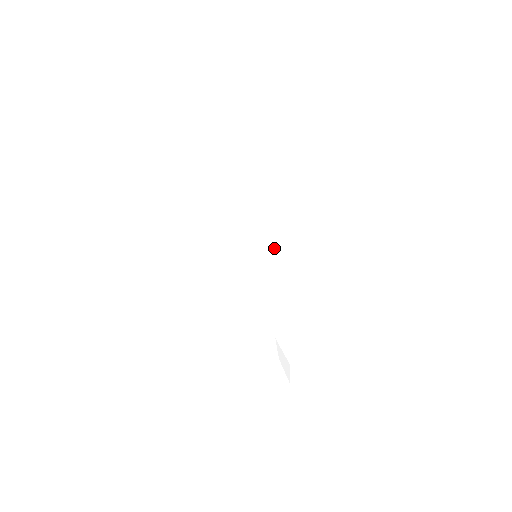
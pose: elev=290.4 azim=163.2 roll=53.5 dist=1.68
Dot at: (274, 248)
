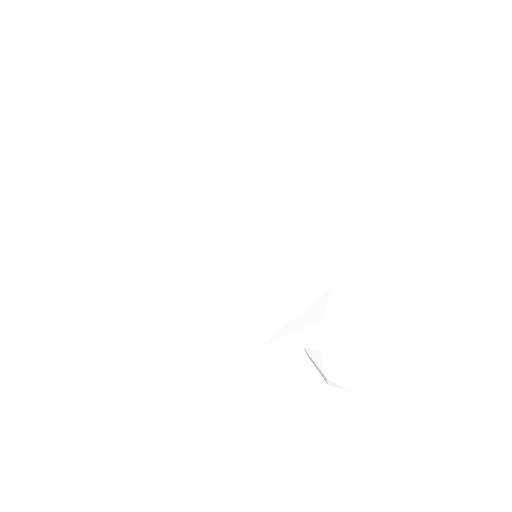
Dot at: (283, 261)
